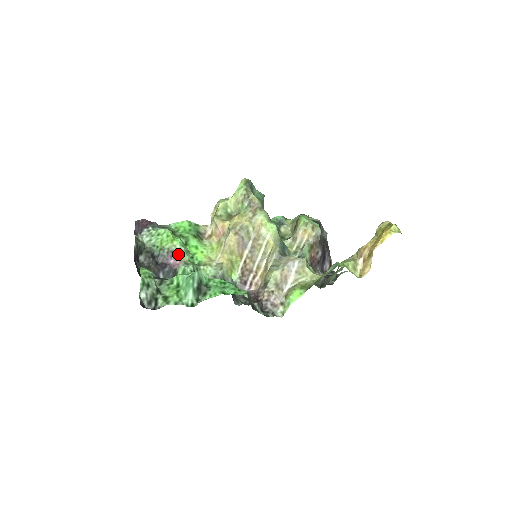
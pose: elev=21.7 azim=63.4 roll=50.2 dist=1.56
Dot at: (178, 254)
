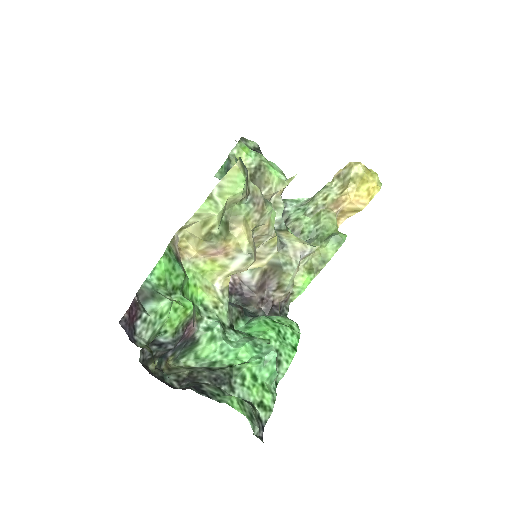
Dot at: (192, 320)
